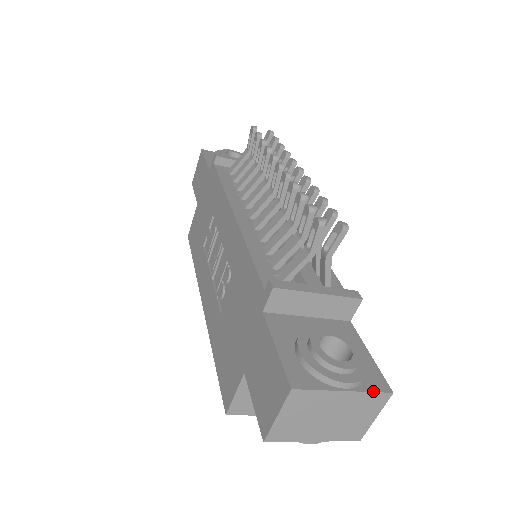
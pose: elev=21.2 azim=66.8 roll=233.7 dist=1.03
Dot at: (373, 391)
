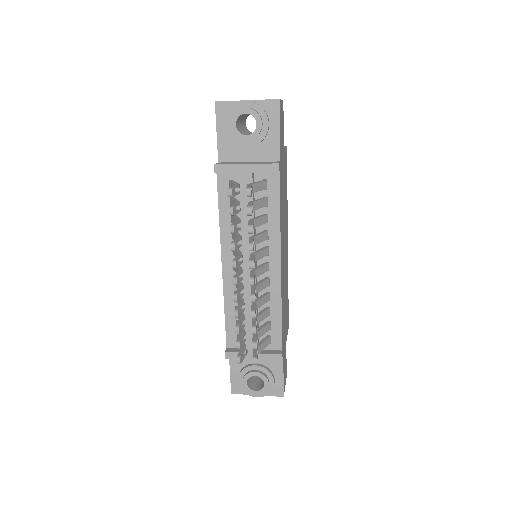
Dot at: occluded
